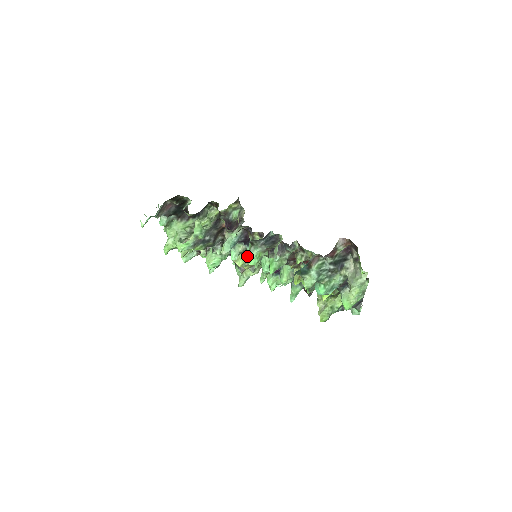
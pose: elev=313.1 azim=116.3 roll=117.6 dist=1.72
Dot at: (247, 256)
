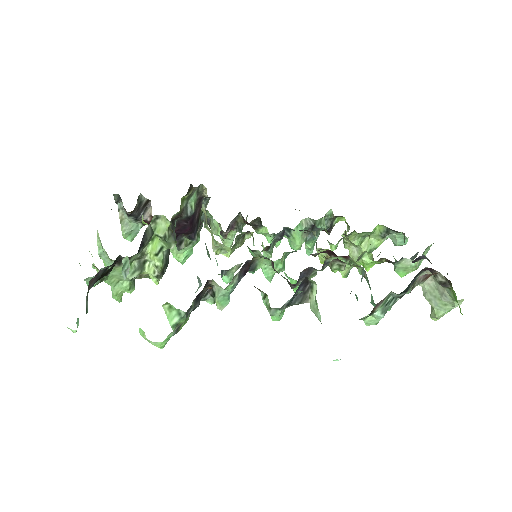
Dot at: (235, 243)
